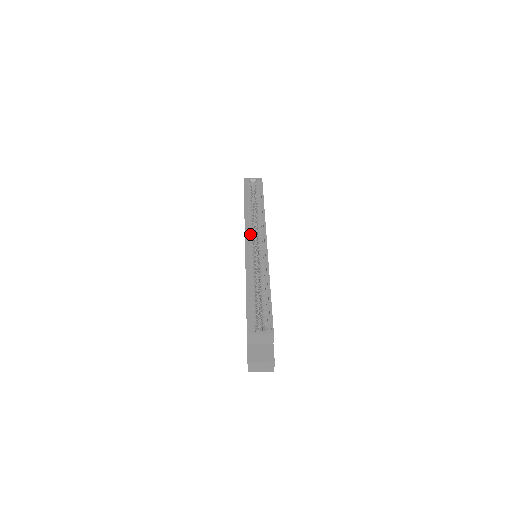
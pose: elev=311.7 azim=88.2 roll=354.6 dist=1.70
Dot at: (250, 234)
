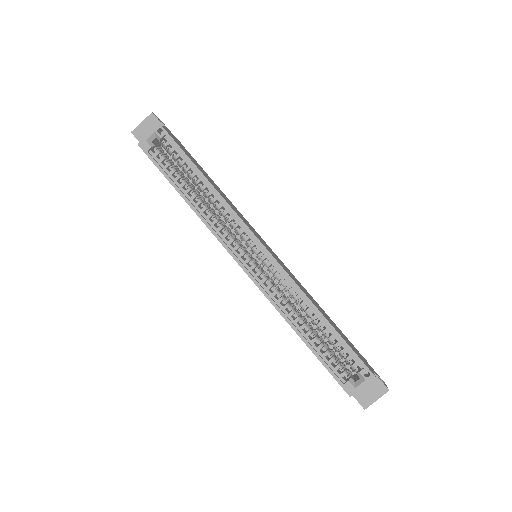
Dot at: occluded
